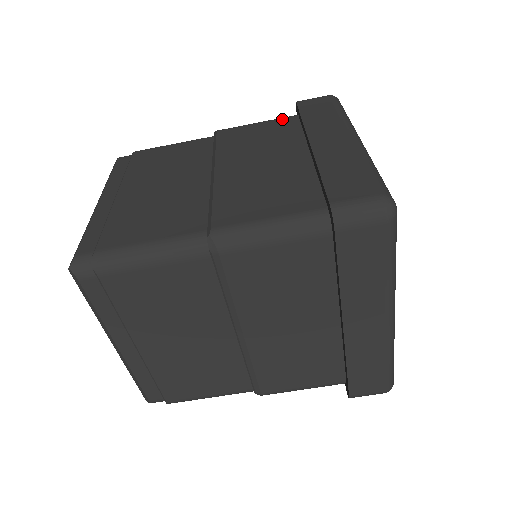
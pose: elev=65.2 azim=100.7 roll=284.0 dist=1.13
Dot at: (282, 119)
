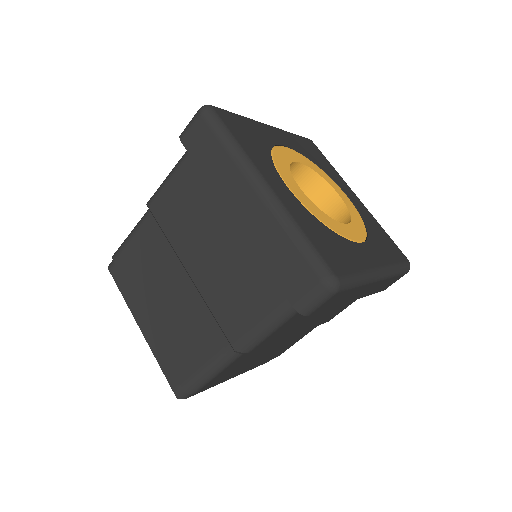
Dot at: (184, 165)
